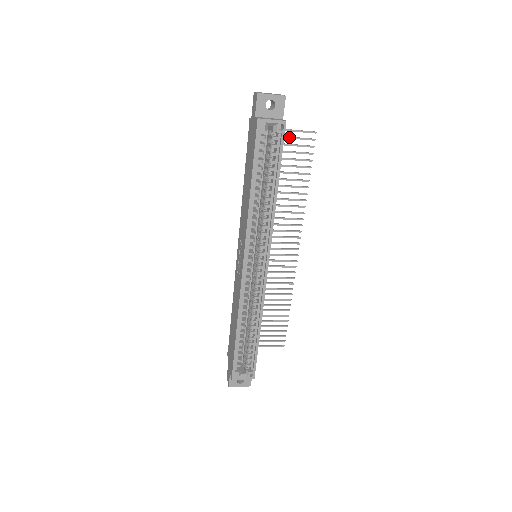
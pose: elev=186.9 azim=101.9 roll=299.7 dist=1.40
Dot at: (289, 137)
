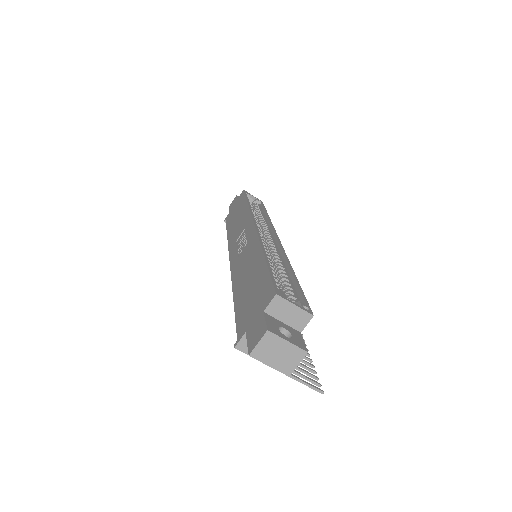
Dot at: occluded
